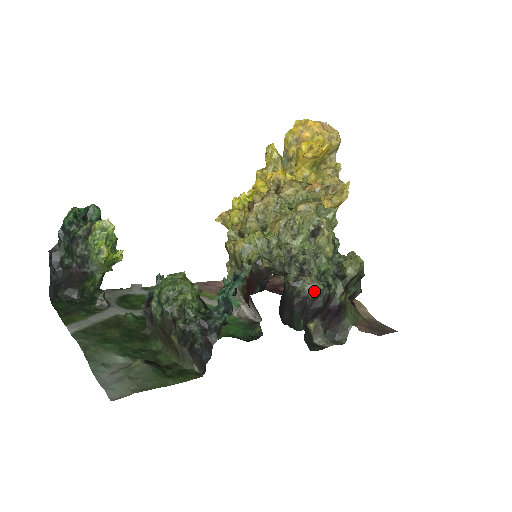
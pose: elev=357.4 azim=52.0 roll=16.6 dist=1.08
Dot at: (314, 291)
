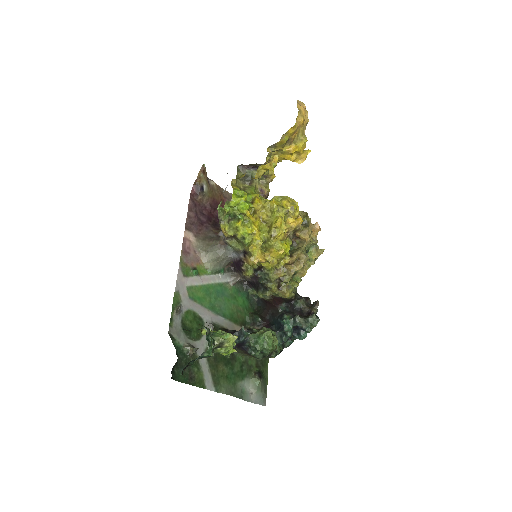
Dot at: occluded
